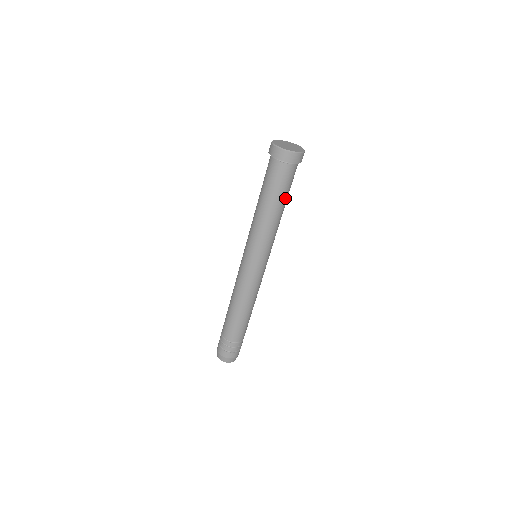
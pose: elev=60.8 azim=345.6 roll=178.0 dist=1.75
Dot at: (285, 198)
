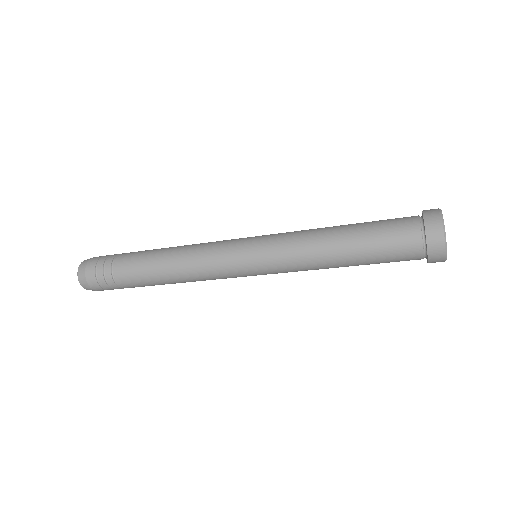
Dot at: occluded
